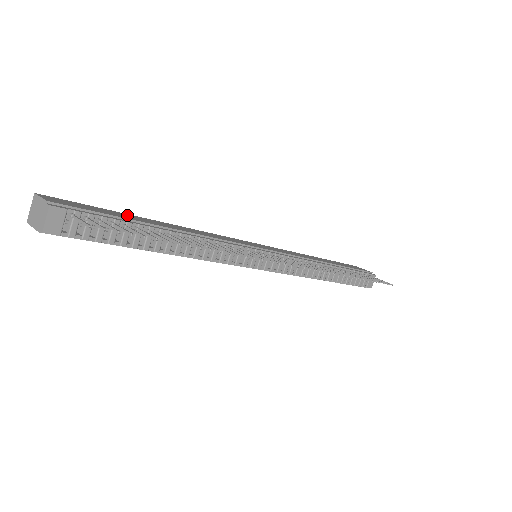
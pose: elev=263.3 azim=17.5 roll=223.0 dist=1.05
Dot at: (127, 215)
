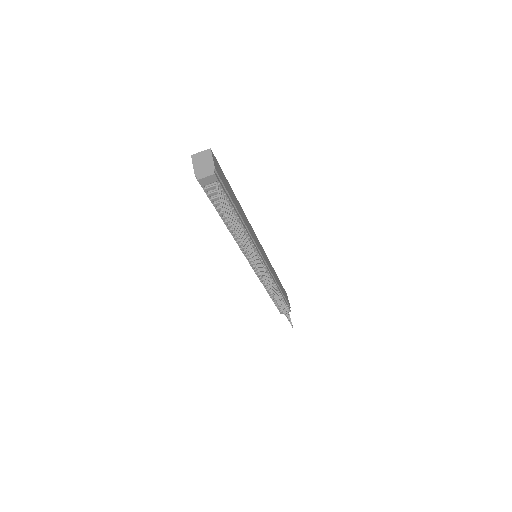
Dot at: (232, 192)
